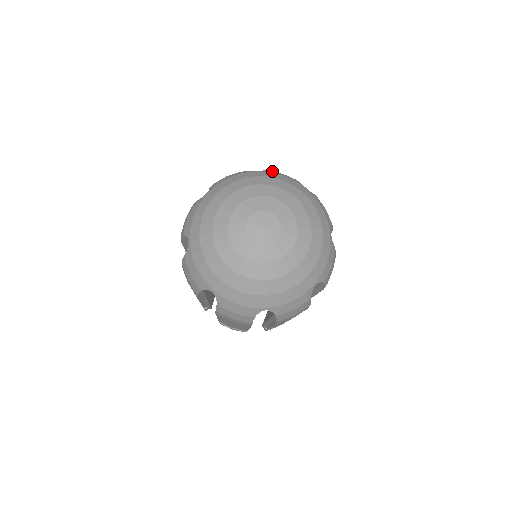
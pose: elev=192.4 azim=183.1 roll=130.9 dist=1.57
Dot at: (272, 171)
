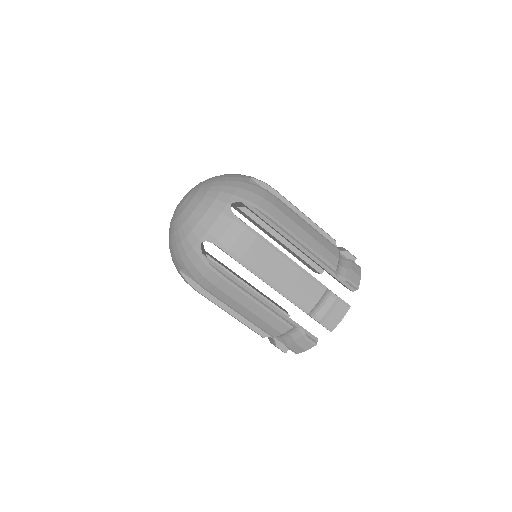
Dot at: occluded
